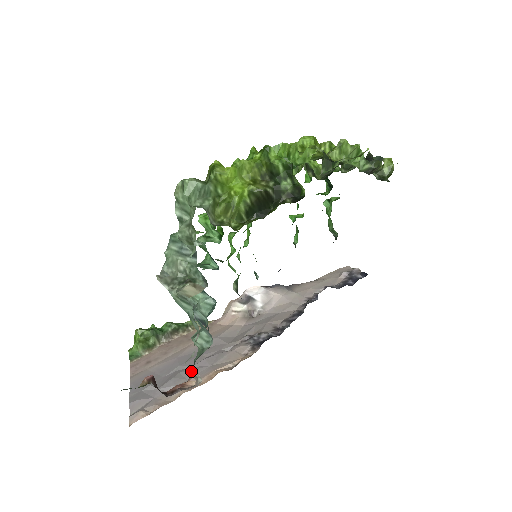
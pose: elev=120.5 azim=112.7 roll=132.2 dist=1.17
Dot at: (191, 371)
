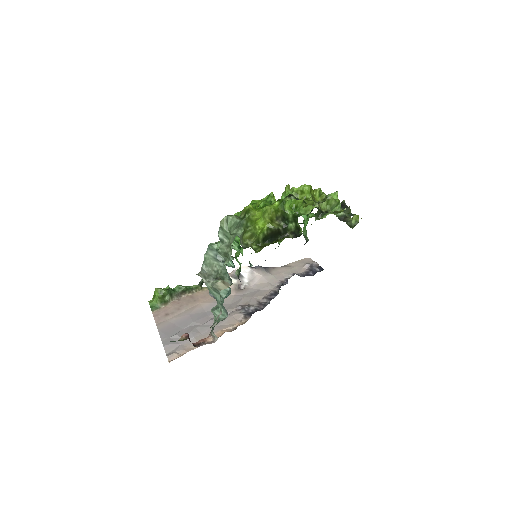
Dot at: (203, 328)
